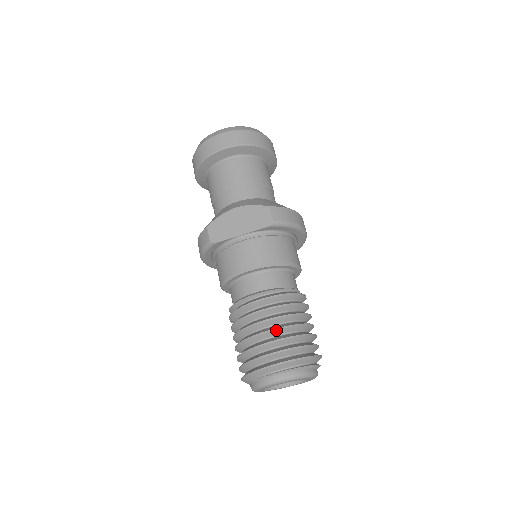
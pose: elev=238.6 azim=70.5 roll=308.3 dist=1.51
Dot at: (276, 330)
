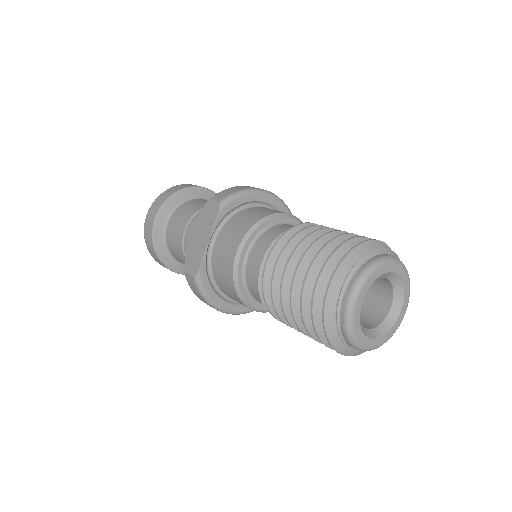
Dot at: (301, 261)
